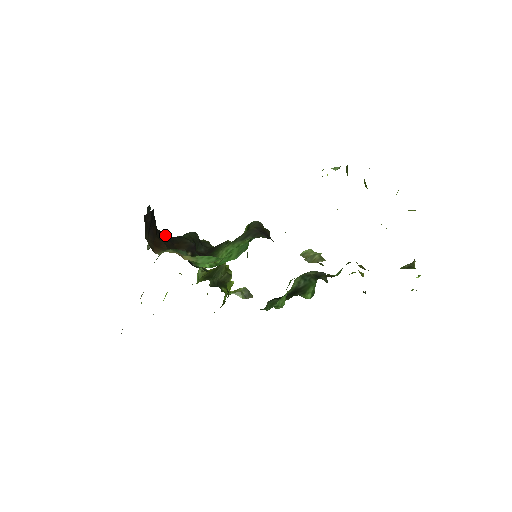
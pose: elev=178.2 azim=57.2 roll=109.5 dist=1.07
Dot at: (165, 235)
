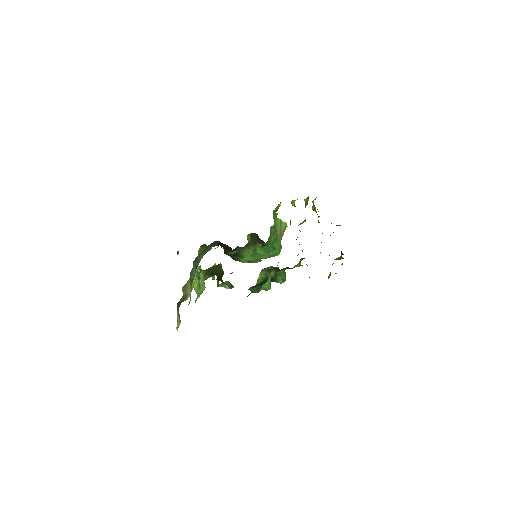
Dot at: (217, 243)
